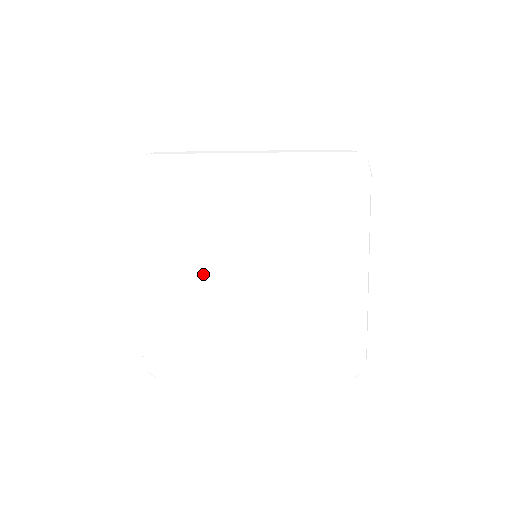
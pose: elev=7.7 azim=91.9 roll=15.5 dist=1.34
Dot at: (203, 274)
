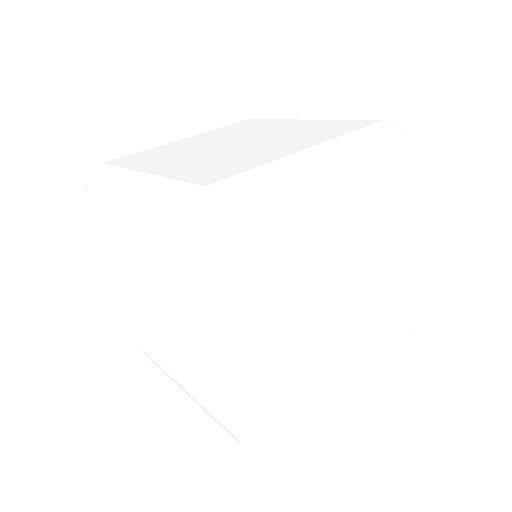
Dot at: (135, 292)
